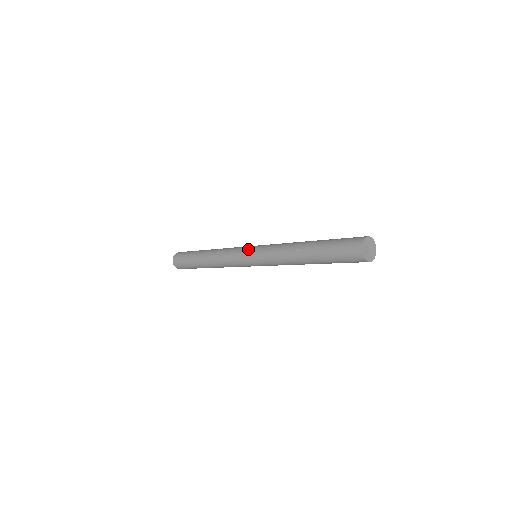
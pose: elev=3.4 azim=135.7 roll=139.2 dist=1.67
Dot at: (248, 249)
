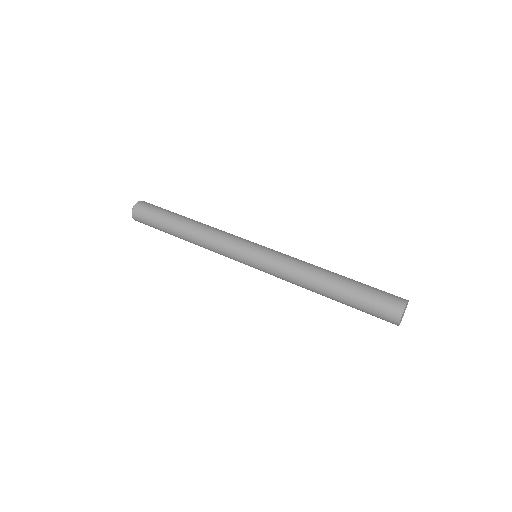
Dot at: (247, 263)
